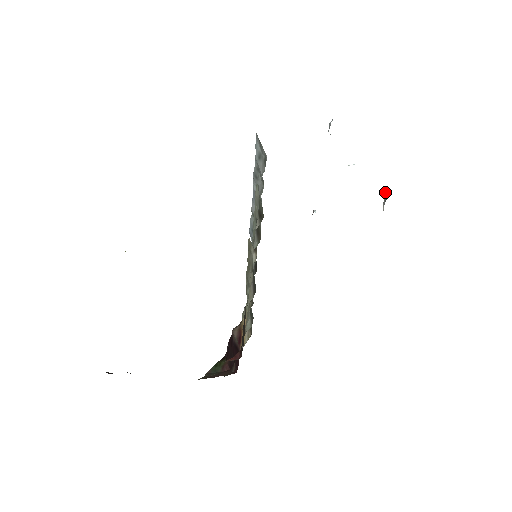
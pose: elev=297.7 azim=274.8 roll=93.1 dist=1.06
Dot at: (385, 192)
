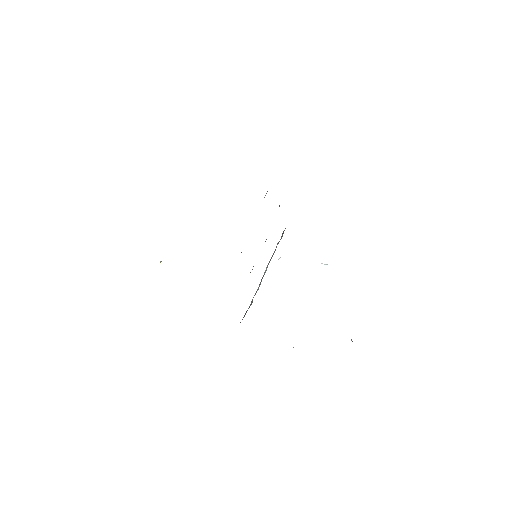
Dot at: occluded
